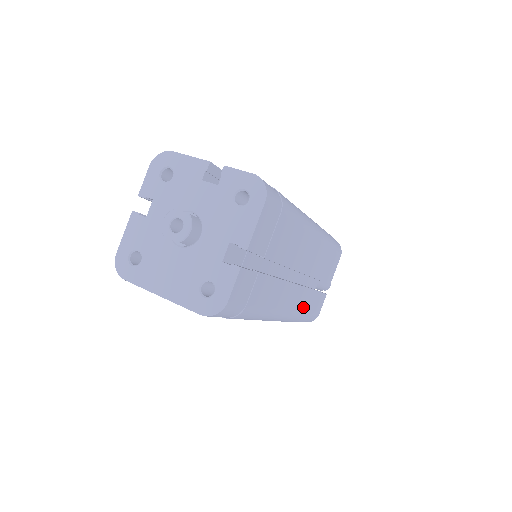
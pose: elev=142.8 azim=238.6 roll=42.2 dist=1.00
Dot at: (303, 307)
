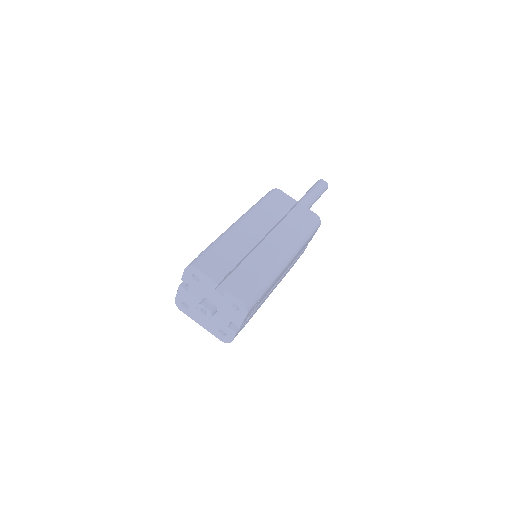
Dot at: (286, 273)
